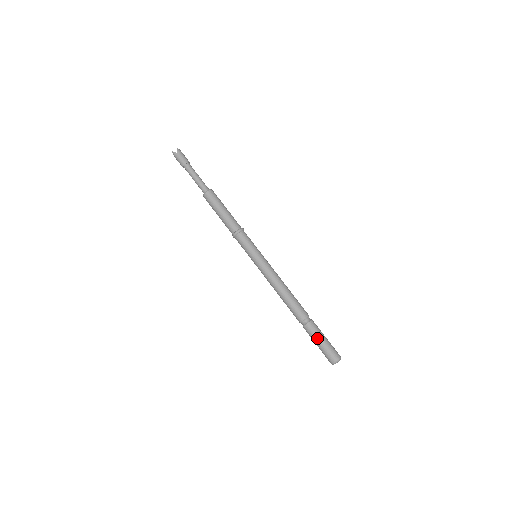
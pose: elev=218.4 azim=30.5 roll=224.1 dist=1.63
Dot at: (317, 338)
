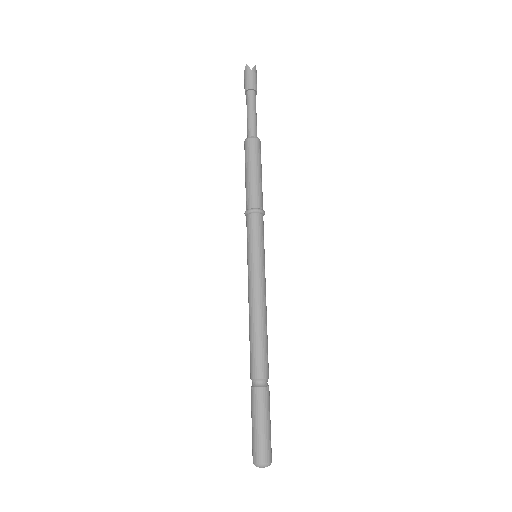
Dot at: (260, 415)
